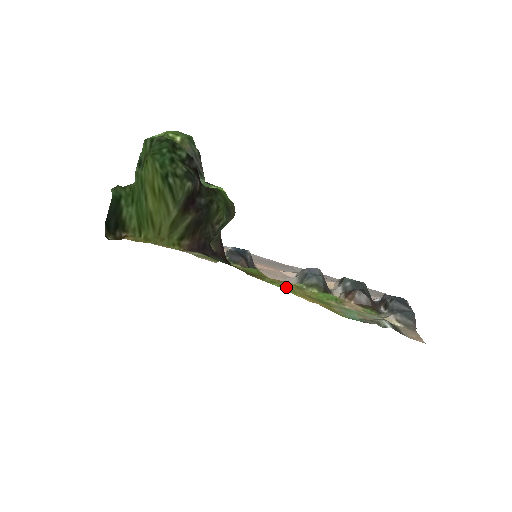
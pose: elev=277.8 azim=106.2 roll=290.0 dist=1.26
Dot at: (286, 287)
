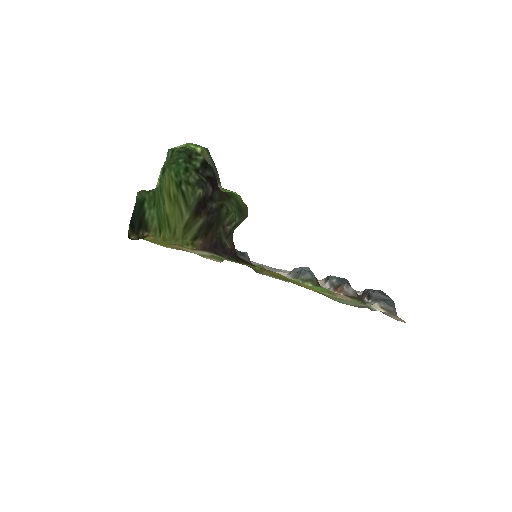
Dot at: (290, 279)
